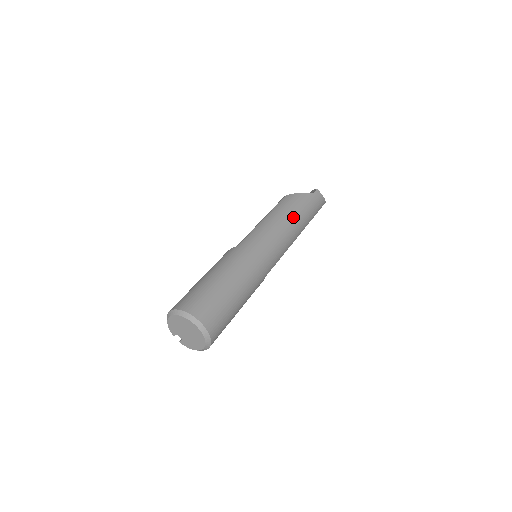
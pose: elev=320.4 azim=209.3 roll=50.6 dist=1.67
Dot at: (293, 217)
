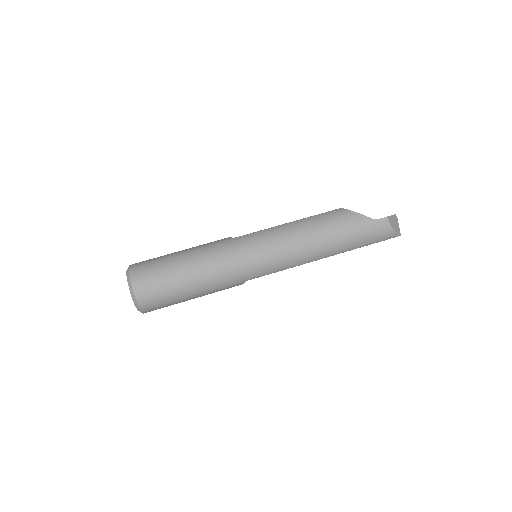
Dot at: (321, 236)
